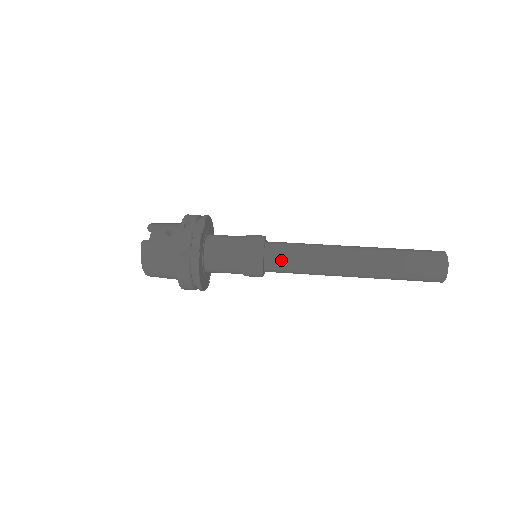
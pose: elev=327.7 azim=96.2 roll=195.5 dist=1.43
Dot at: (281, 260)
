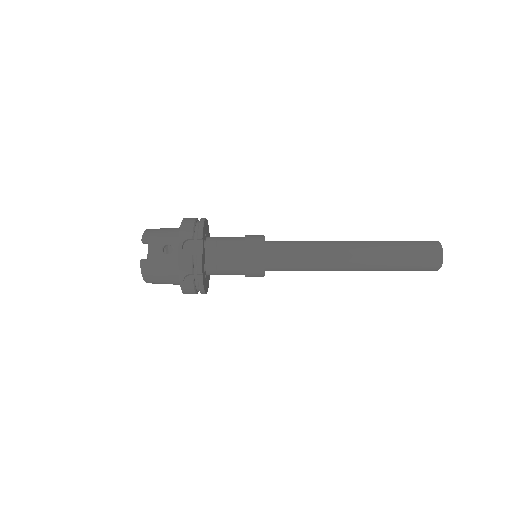
Dot at: (282, 265)
